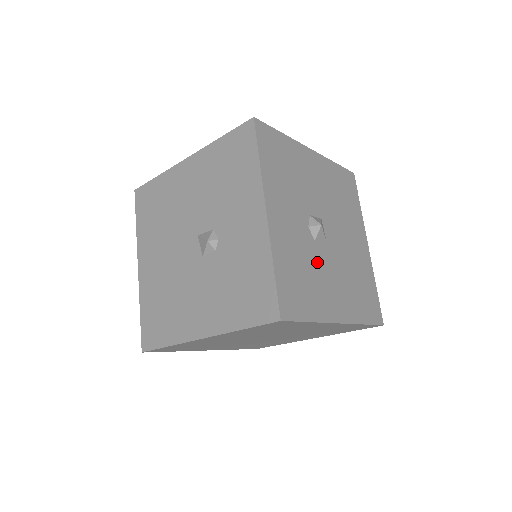
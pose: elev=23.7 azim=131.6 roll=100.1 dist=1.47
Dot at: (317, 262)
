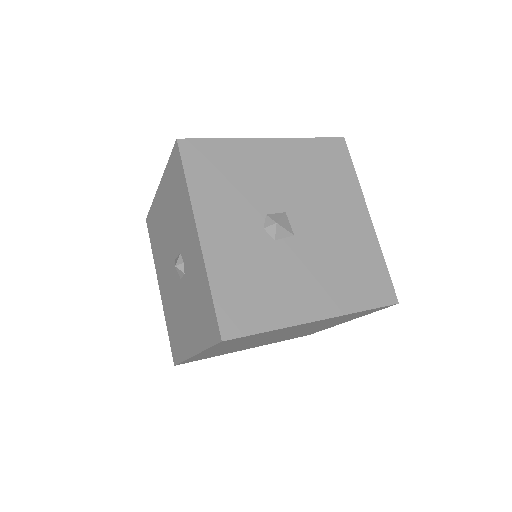
Dot at: (279, 263)
